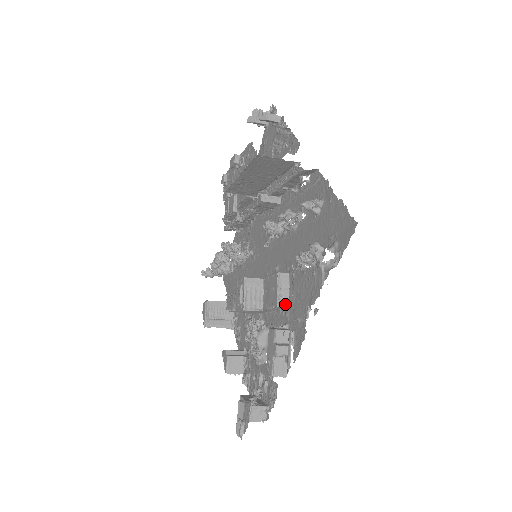
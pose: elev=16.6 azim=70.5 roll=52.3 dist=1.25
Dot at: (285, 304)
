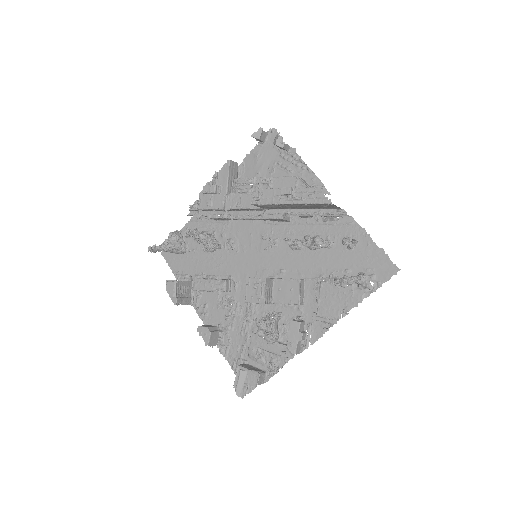
Dot at: (302, 302)
